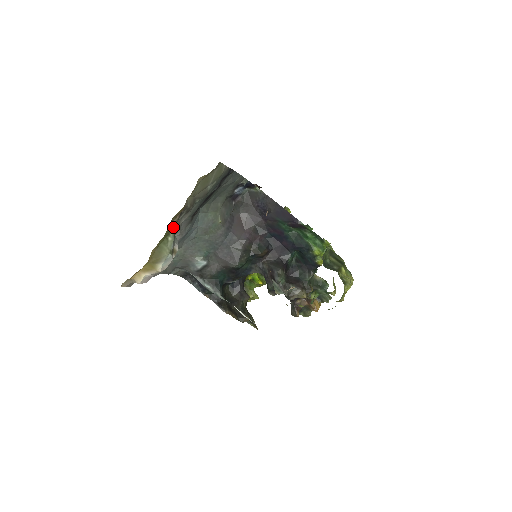
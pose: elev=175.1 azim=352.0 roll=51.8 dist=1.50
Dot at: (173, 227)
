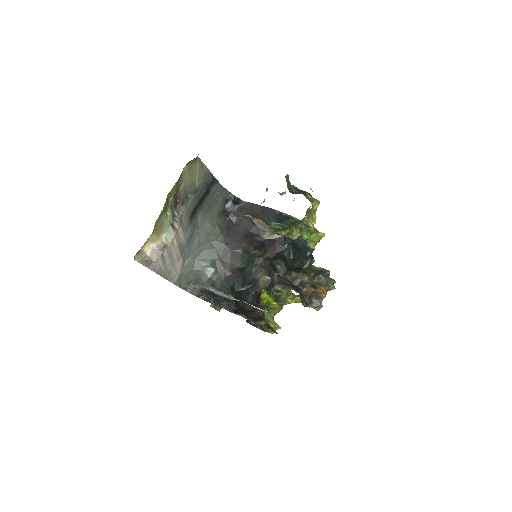
Dot at: (170, 205)
